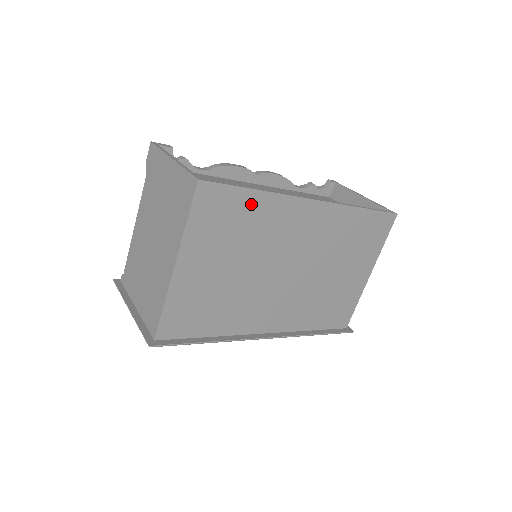
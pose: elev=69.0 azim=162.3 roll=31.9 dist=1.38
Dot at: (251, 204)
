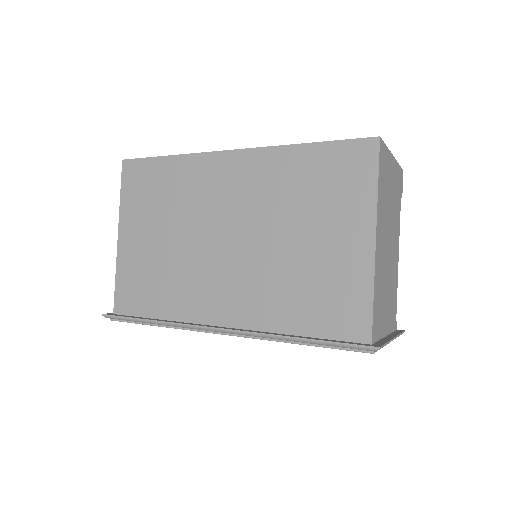
Dot at: (167, 170)
